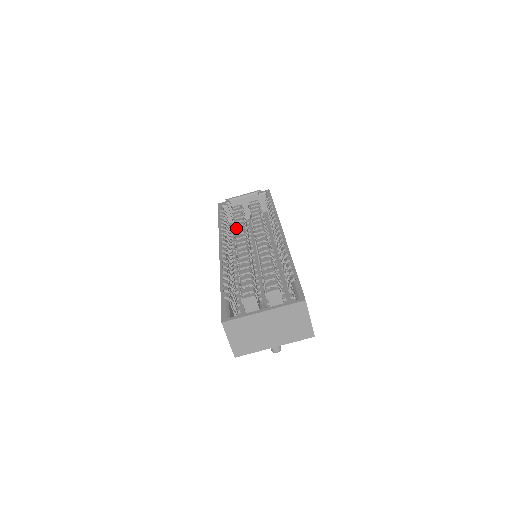
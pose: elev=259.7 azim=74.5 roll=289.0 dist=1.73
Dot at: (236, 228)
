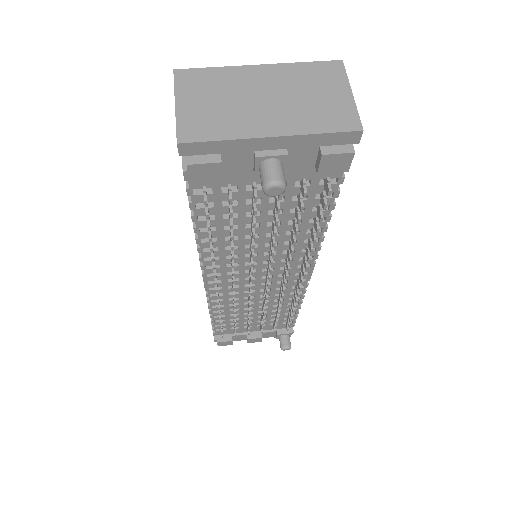
Dot at: occluded
